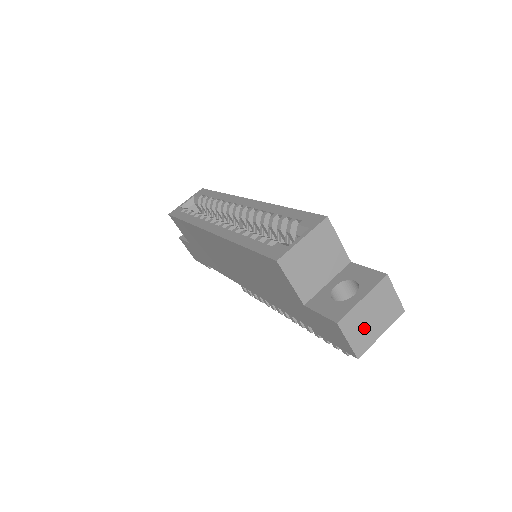
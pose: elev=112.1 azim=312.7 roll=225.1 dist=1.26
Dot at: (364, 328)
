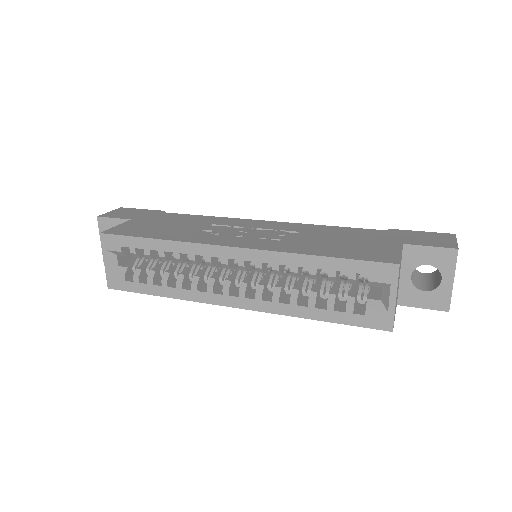
Dot at: occluded
